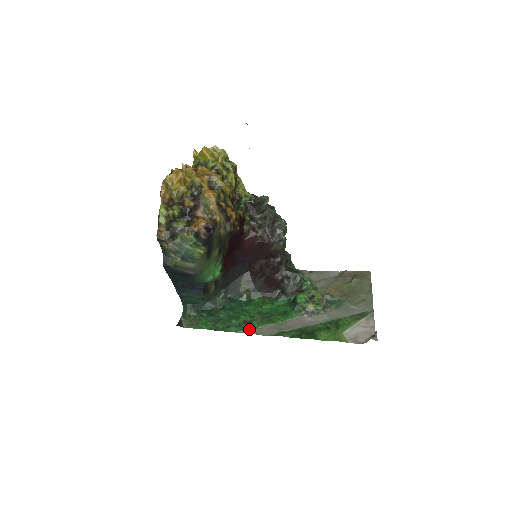
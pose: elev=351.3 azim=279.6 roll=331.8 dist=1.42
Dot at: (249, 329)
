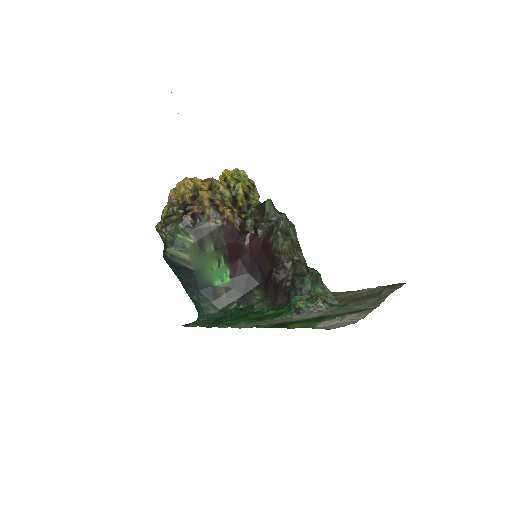
Dot at: (234, 325)
